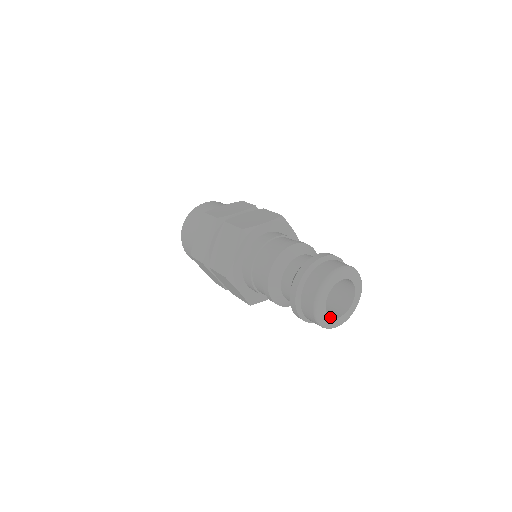
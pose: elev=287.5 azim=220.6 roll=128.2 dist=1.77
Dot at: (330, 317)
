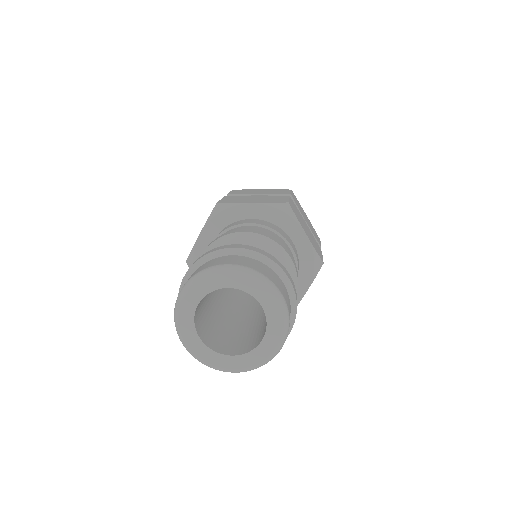
Dot at: (241, 355)
